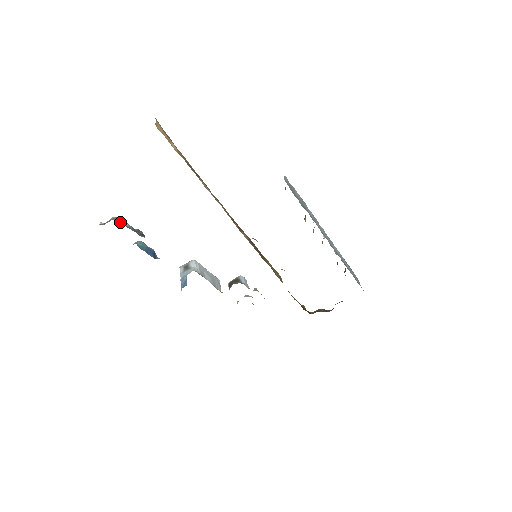
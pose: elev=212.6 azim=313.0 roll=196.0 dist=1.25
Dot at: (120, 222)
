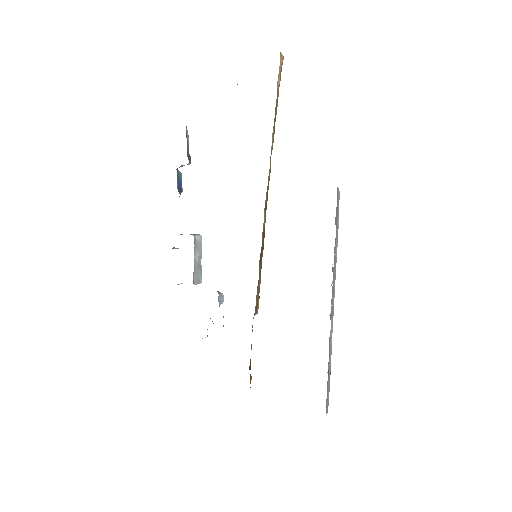
Dot at: (186, 132)
